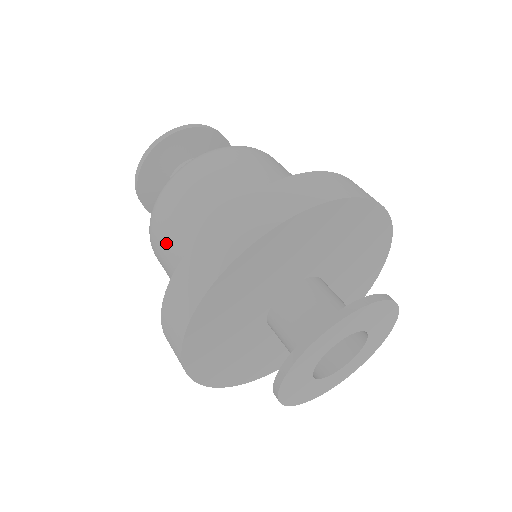
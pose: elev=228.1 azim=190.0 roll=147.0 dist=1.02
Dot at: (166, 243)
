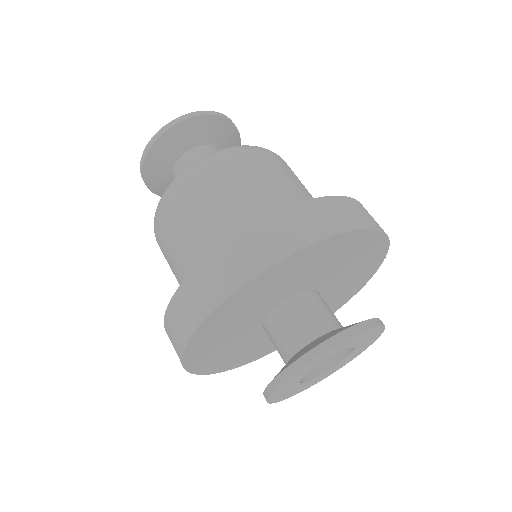
Dot at: occluded
